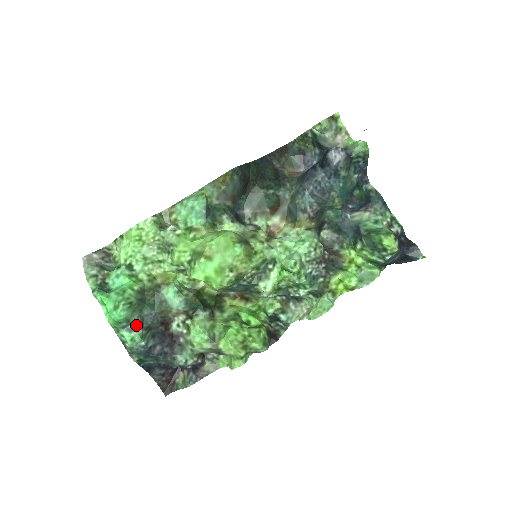
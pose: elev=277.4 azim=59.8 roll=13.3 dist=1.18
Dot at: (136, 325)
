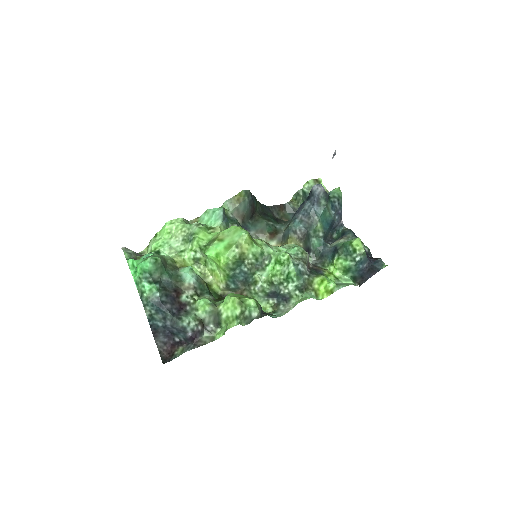
Dot at: (156, 281)
